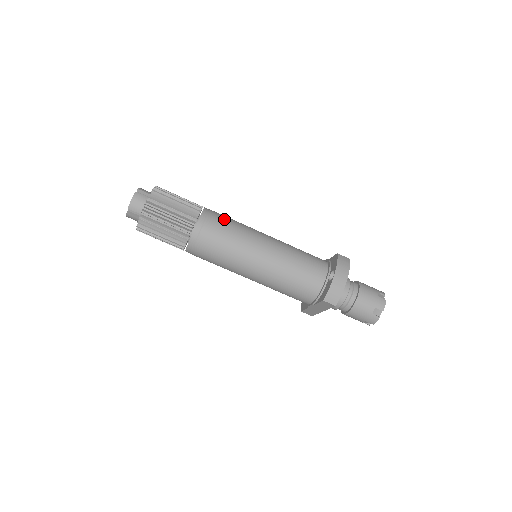
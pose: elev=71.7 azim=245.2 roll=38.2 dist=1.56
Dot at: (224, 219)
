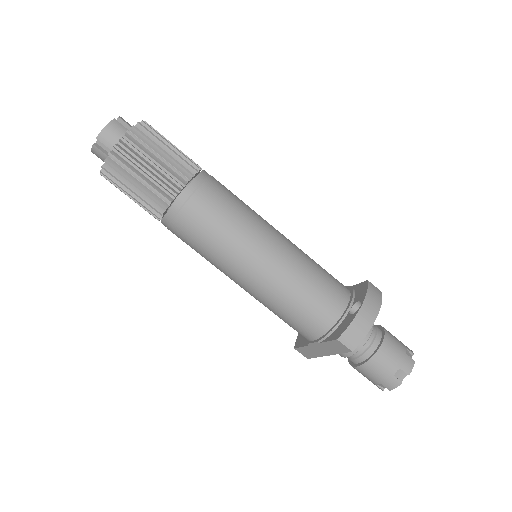
Dot at: (227, 192)
